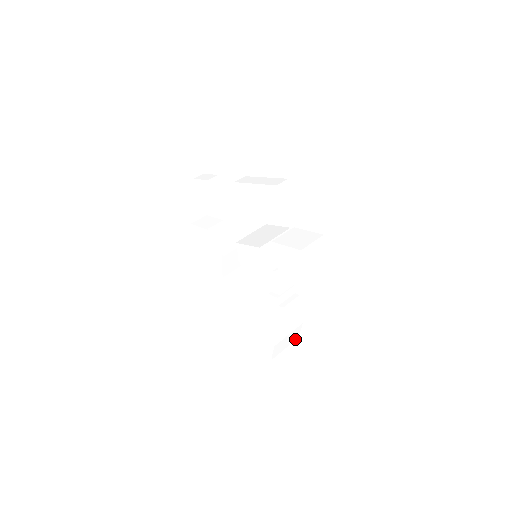
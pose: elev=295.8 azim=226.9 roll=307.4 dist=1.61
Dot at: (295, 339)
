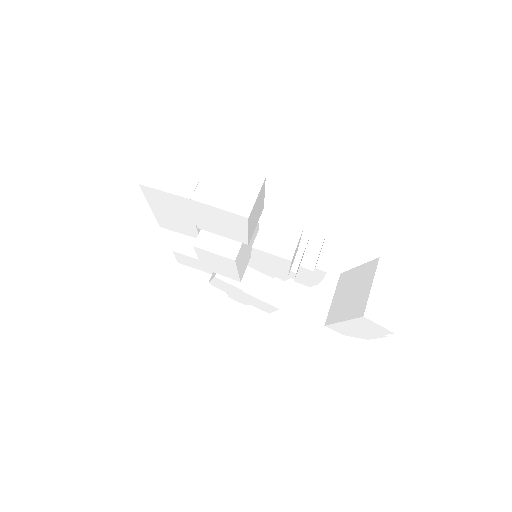
Dot at: (405, 282)
